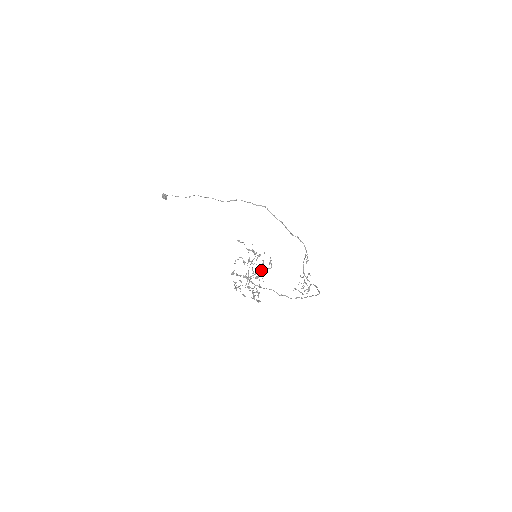
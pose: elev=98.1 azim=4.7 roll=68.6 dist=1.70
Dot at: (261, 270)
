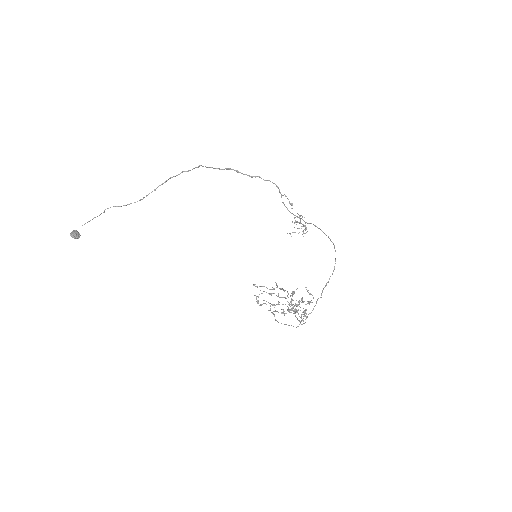
Dot at: occluded
